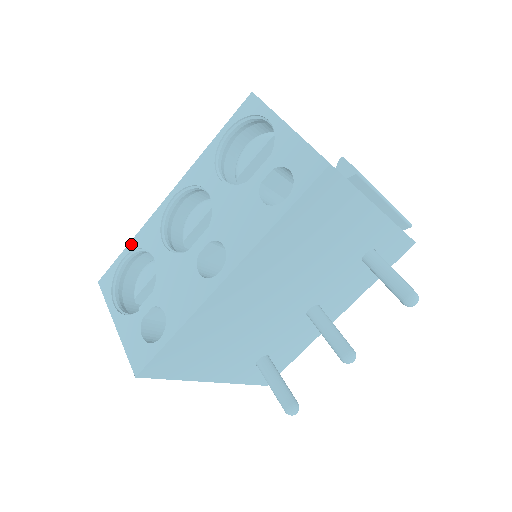
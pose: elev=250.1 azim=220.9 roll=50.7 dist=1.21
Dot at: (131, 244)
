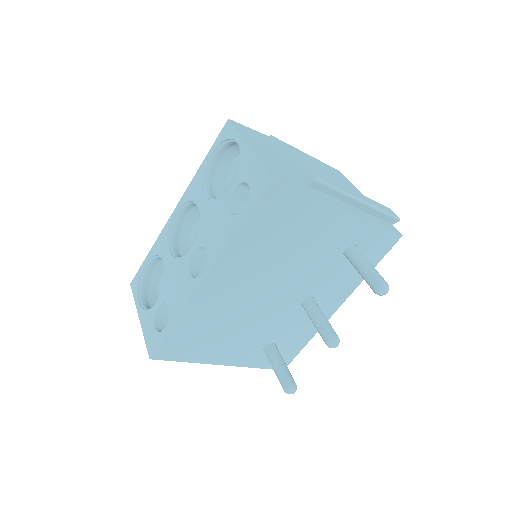
Dot at: (150, 252)
